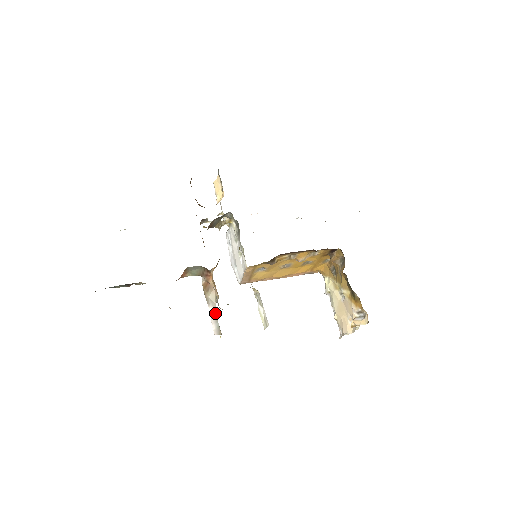
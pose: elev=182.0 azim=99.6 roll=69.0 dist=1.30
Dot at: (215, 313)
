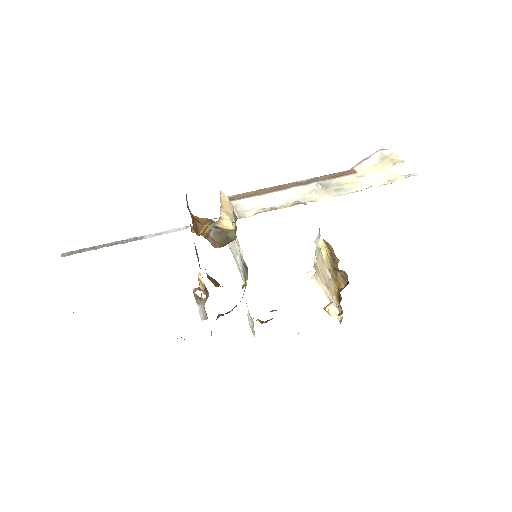
Dot at: (204, 308)
